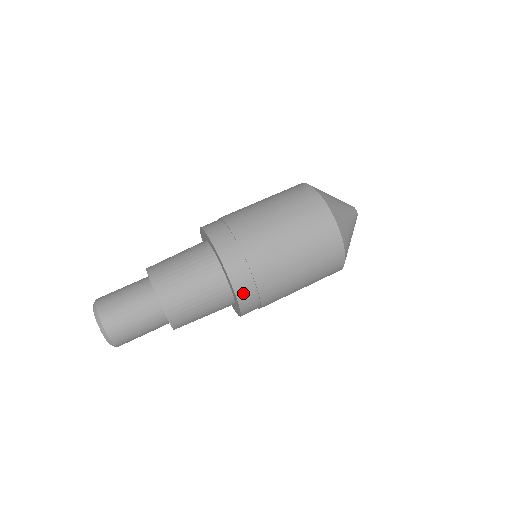
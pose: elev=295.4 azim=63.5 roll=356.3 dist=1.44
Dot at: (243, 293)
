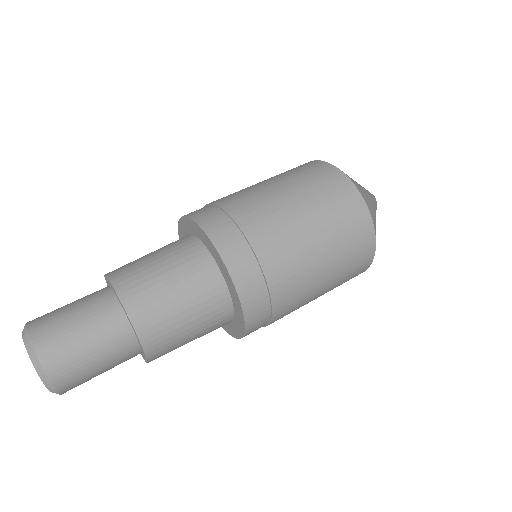
Dot at: (246, 285)
